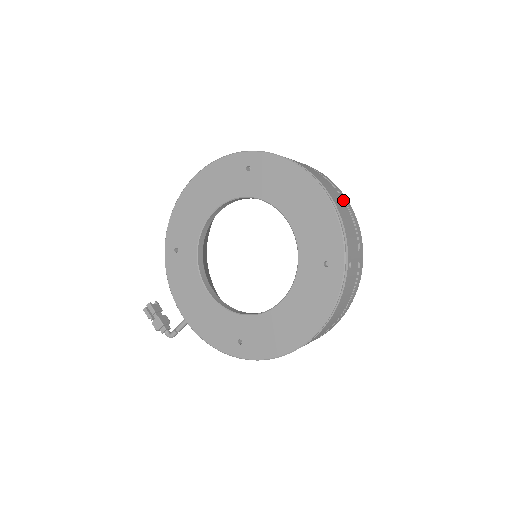
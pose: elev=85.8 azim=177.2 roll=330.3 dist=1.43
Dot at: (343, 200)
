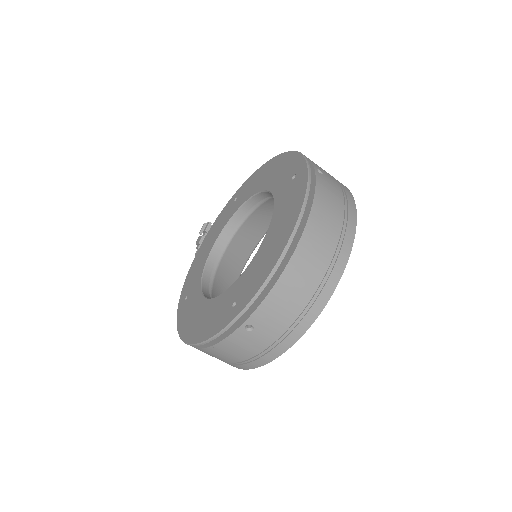
Dot at: (323, 279)
